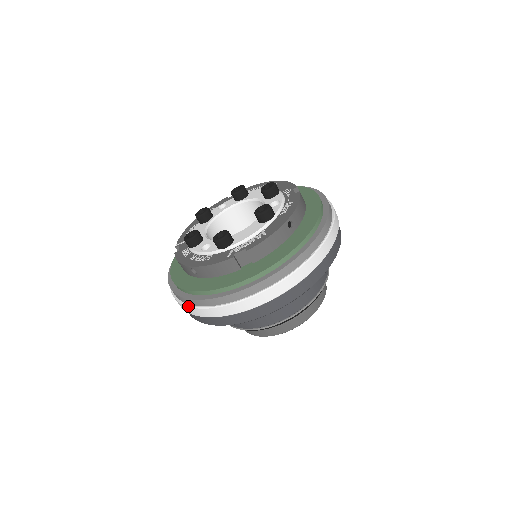
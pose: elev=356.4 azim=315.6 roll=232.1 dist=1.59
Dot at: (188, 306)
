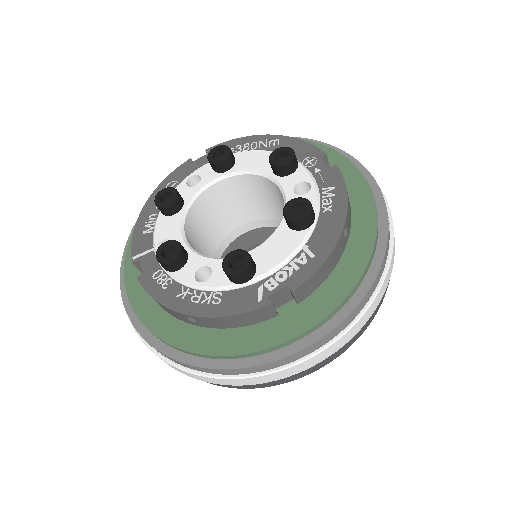
Dot at: (186, 371)
